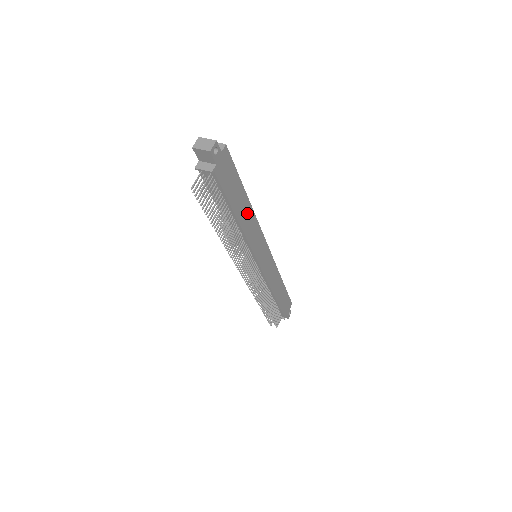
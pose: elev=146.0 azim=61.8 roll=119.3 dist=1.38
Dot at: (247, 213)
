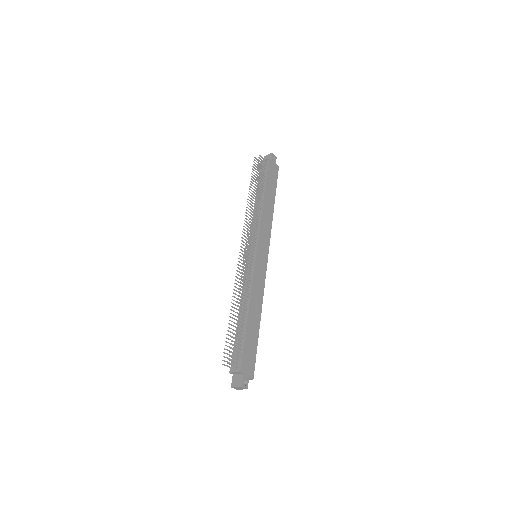
Dot at: (269, 209)
